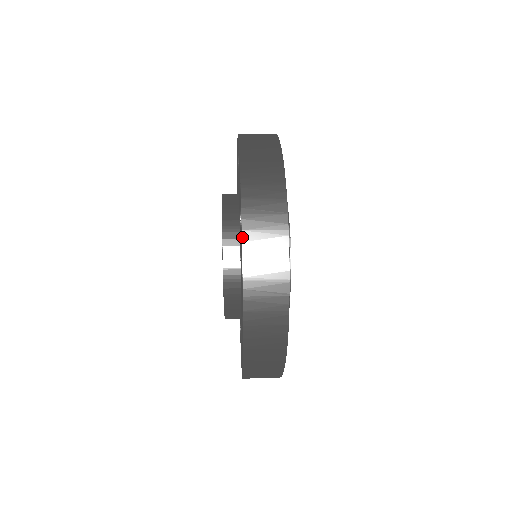
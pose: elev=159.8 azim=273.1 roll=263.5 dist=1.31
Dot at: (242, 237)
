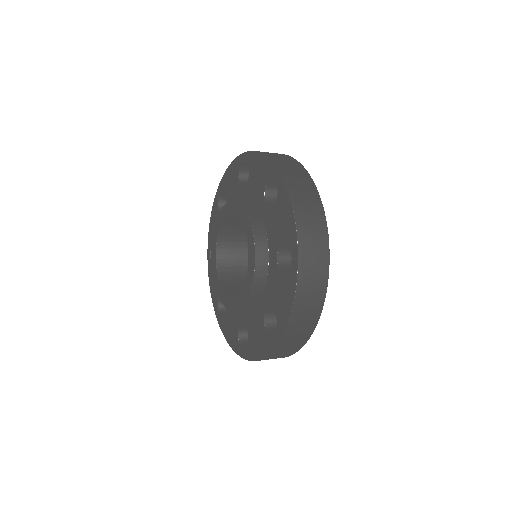
Dot at: (253, 151)
